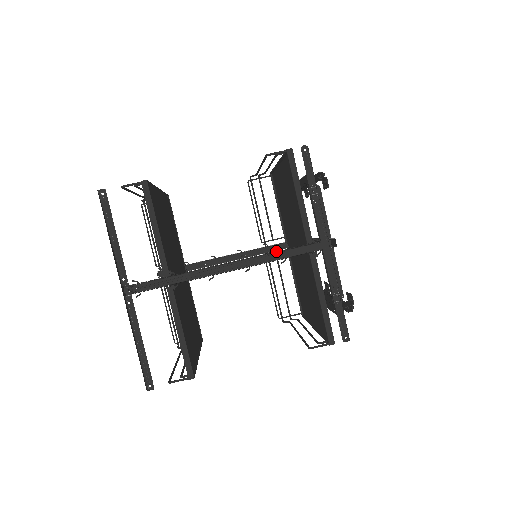
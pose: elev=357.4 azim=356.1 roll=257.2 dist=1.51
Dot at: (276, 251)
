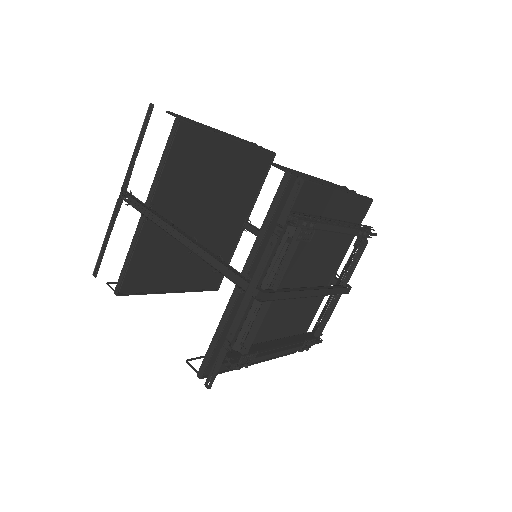
Dot at: (220, 258)
